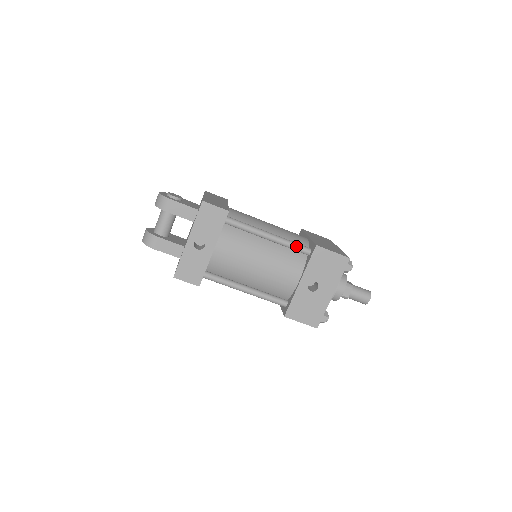
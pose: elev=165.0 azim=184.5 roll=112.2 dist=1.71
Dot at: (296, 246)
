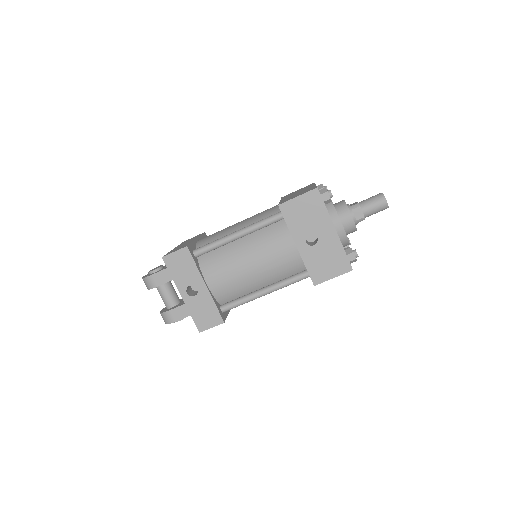
Dot at: (266, 221)
